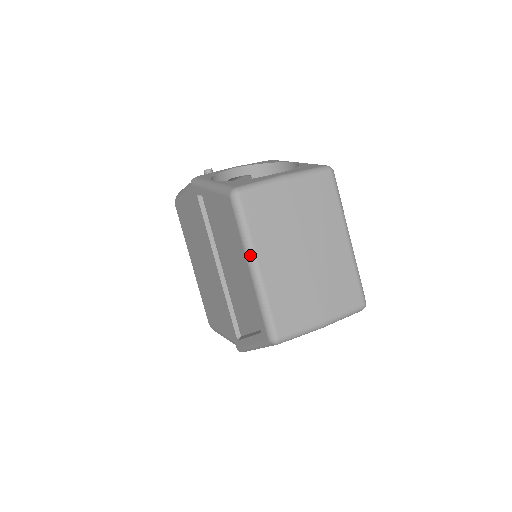
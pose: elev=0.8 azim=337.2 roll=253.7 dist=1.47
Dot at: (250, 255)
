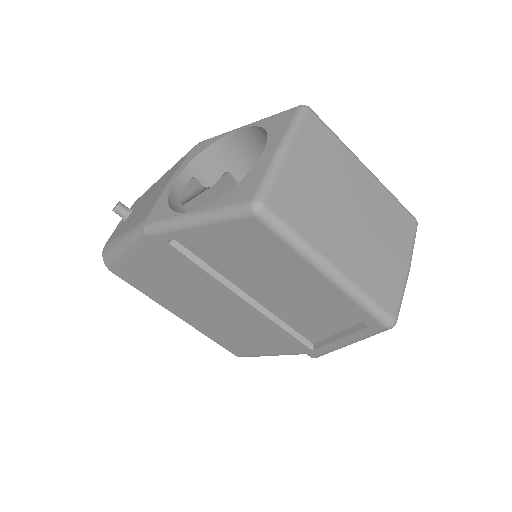
Dot at: (319, 262)
